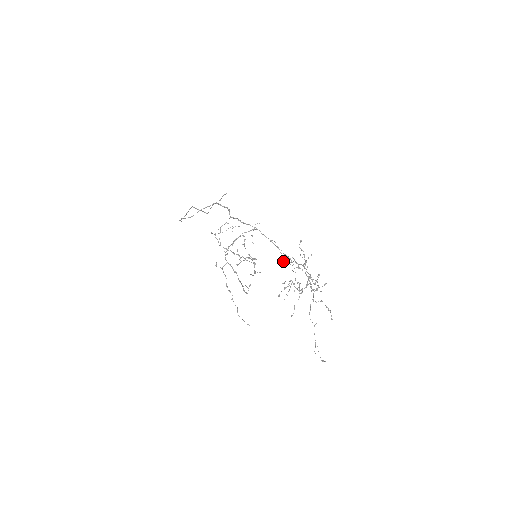
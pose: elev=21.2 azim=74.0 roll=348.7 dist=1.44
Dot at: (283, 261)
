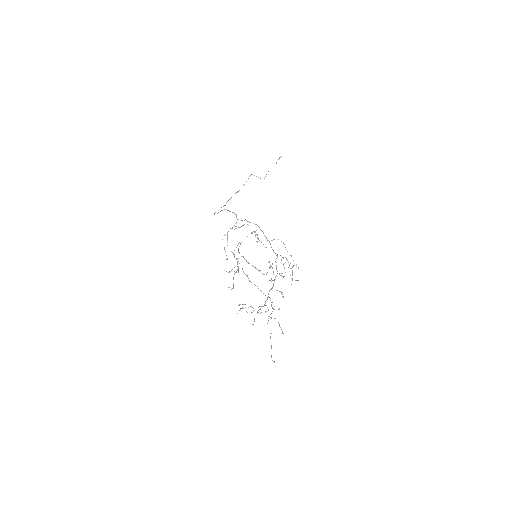
Dot at: occluded
